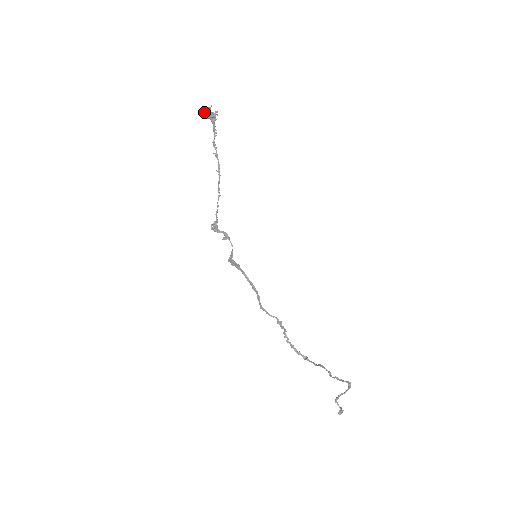
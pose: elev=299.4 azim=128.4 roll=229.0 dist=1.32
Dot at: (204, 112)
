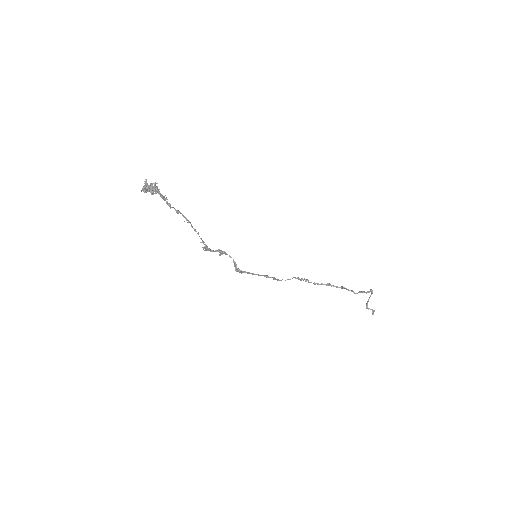
Dot at: (144, 192)
